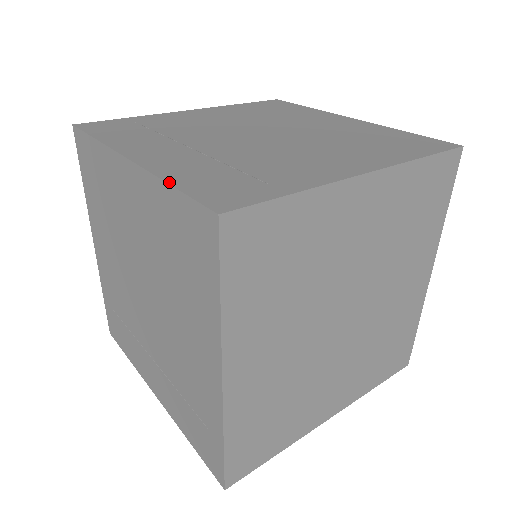
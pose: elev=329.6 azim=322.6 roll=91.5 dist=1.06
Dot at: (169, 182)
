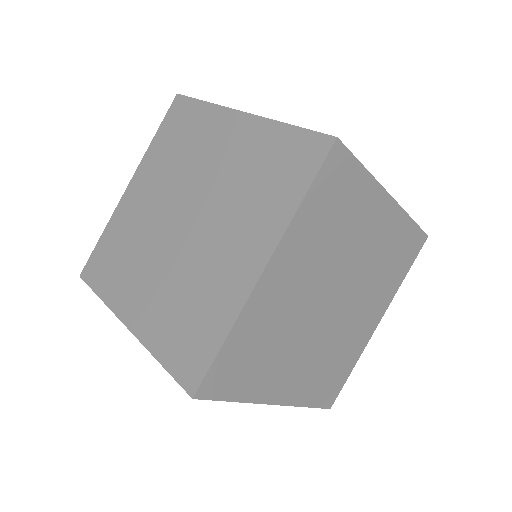
Dot at: (157, 359)
